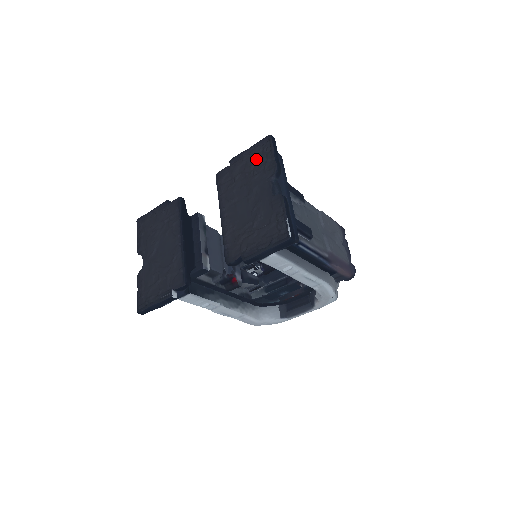
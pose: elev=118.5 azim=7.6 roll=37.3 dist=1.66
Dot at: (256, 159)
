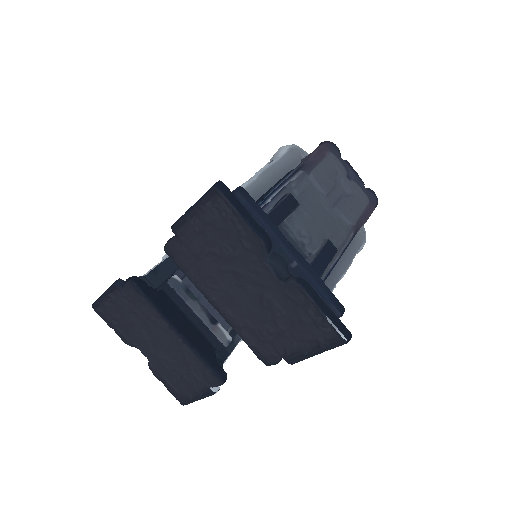
Dot at: (217, 229)
